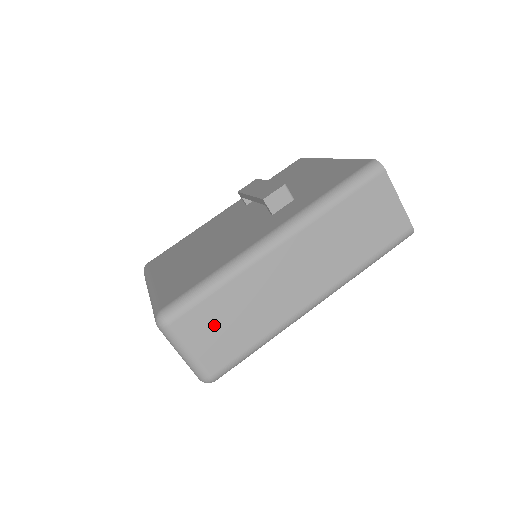
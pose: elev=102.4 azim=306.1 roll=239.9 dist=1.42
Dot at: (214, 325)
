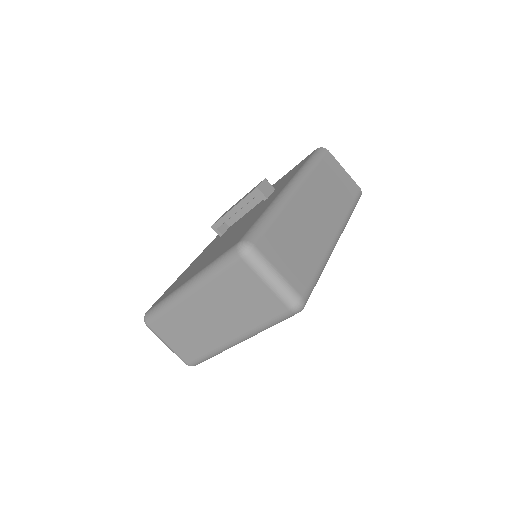
Dot at: (285, 249)
